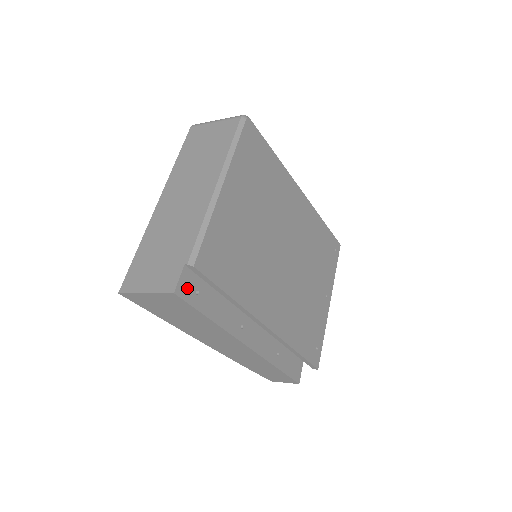
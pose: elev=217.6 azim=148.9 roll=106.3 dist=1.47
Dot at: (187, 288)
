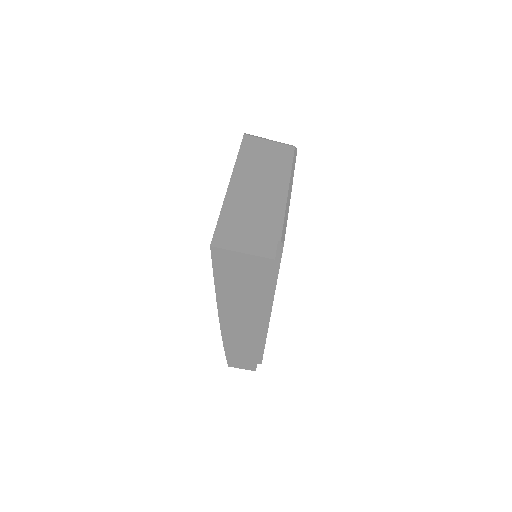
Dot at: occluded
